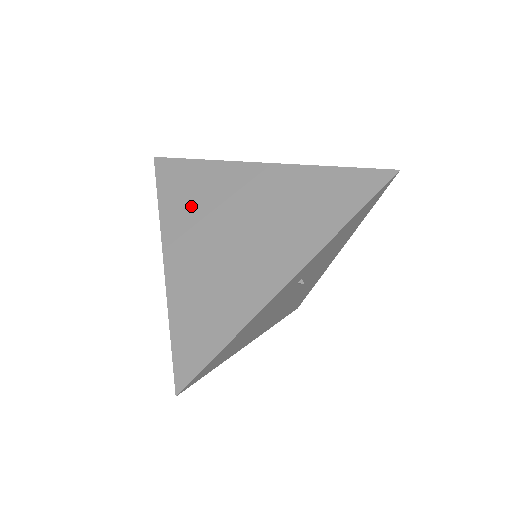
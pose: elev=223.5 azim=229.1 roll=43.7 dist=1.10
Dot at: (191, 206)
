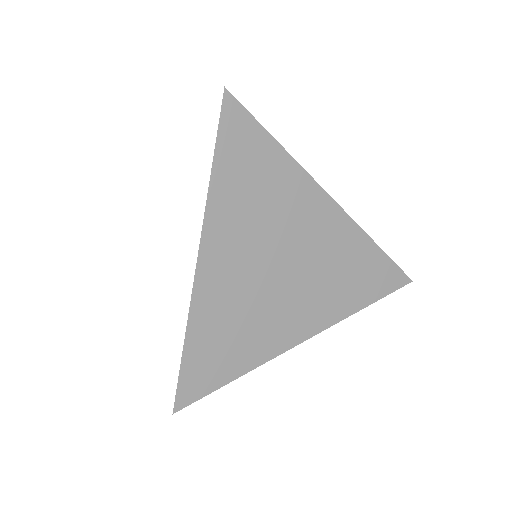
Dot at: (249, 206)
